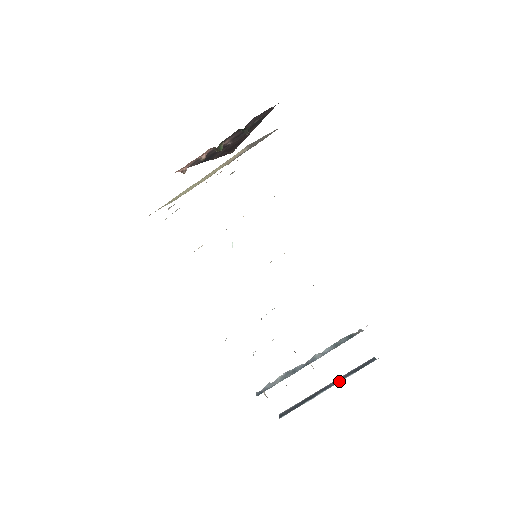
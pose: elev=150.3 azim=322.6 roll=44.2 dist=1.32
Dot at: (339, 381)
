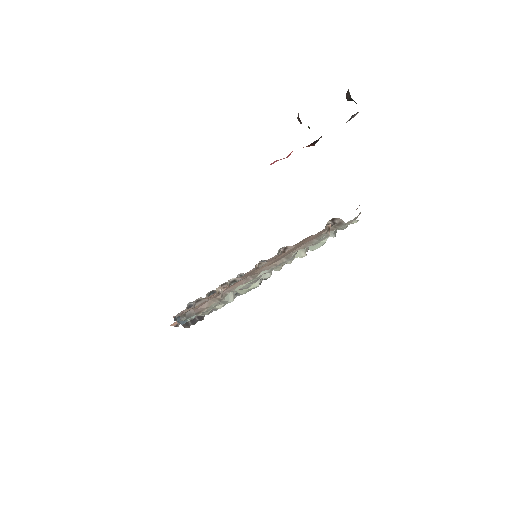
Dot at: occluded
